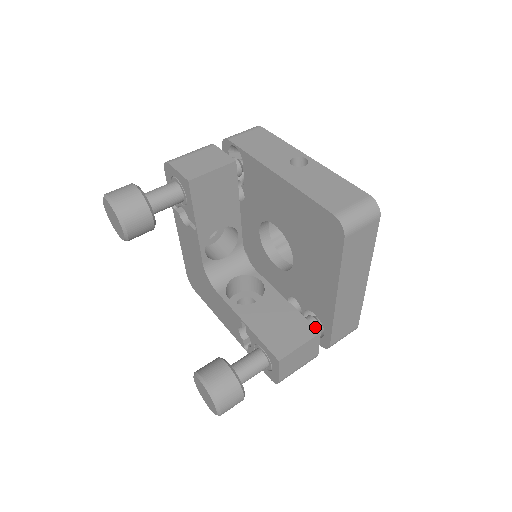
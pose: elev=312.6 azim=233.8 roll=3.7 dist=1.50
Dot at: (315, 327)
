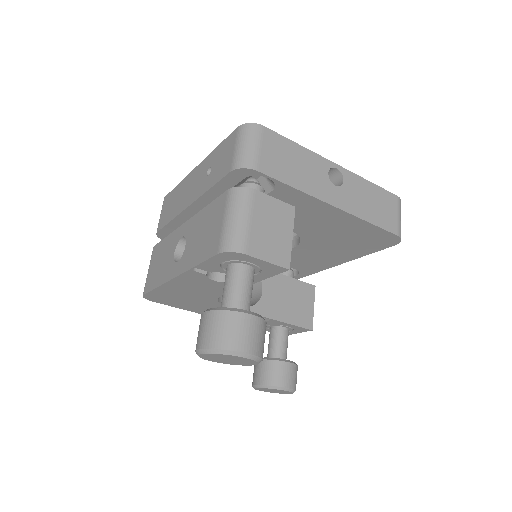
Dot at: (293, 277)
